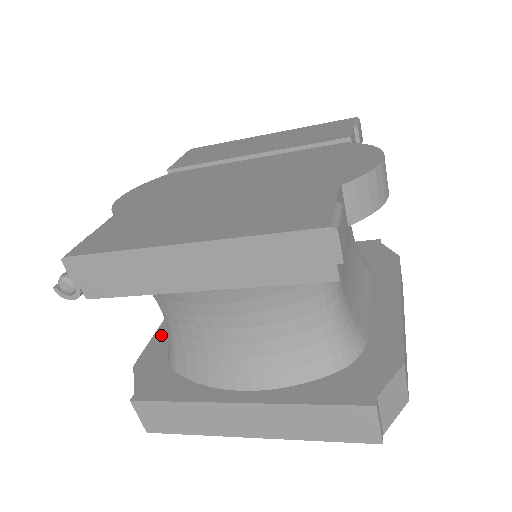
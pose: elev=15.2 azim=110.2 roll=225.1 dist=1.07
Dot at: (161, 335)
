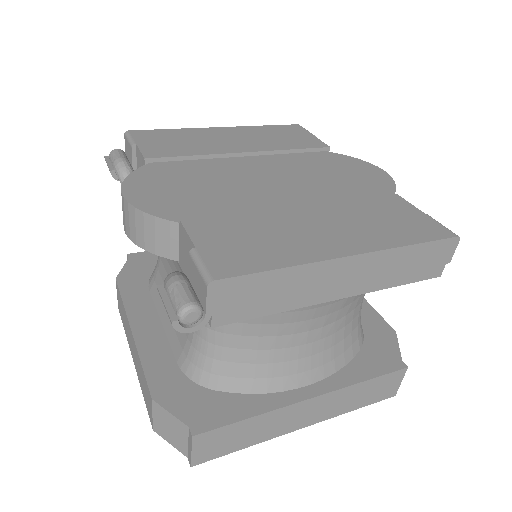
Dot at: (151, 356)
